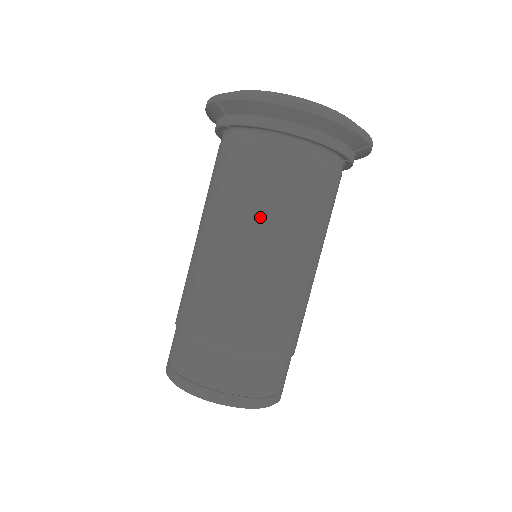
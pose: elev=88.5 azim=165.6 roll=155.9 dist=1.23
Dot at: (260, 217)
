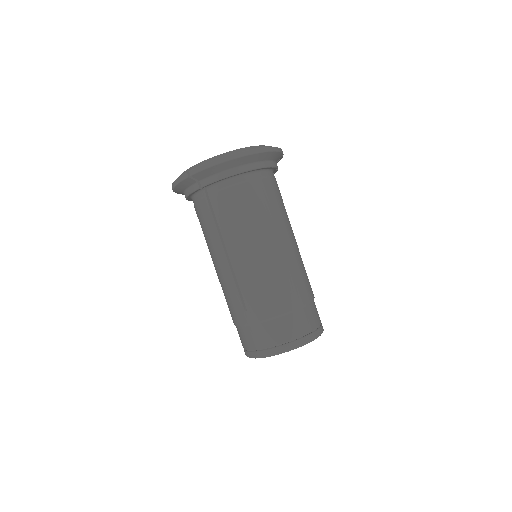
Dot at: (258, 228)
